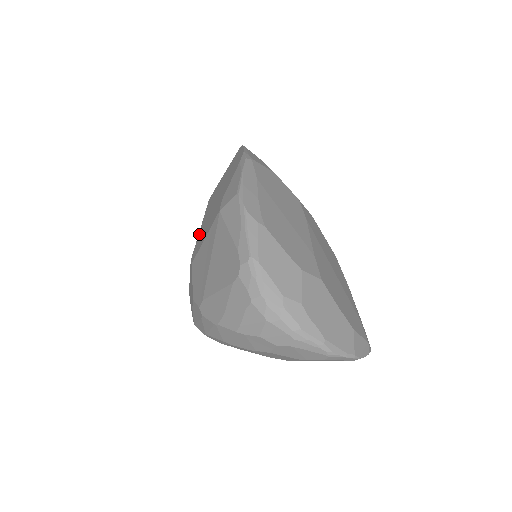
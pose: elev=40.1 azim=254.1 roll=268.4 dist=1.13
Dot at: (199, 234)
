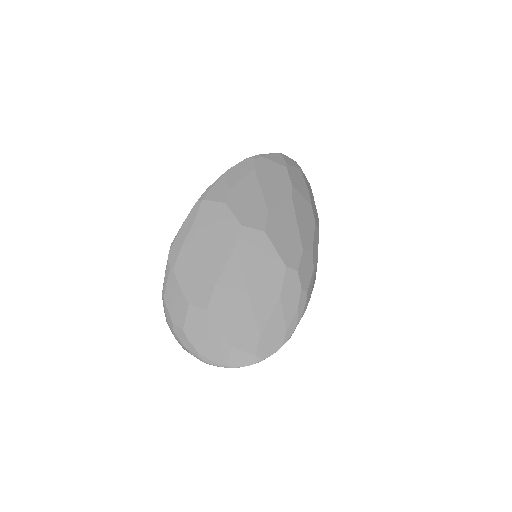
Dot at: occluded
